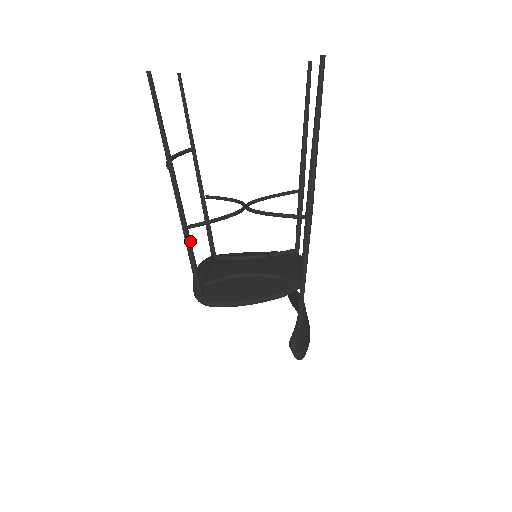
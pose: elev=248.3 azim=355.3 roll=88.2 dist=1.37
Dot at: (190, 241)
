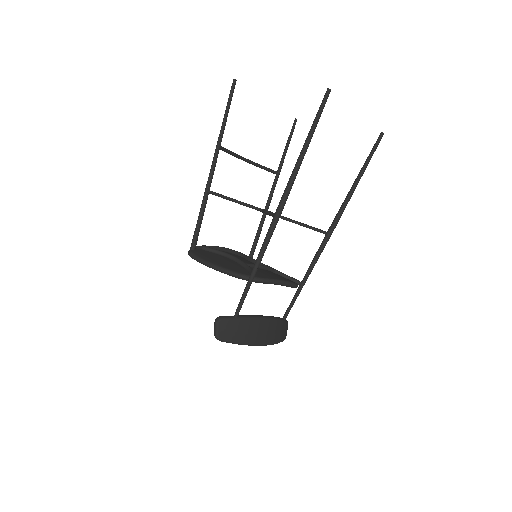
Dot at: (205, 202)
